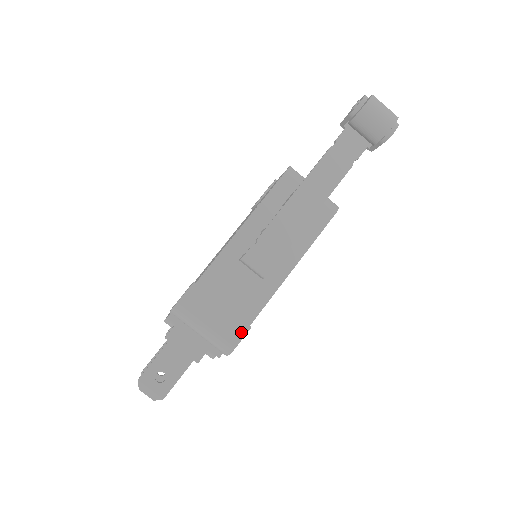
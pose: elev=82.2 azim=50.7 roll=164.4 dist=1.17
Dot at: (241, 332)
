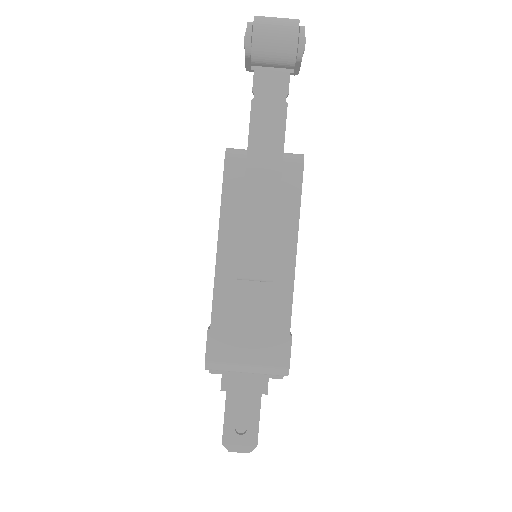
Dot at: (285, 347)
